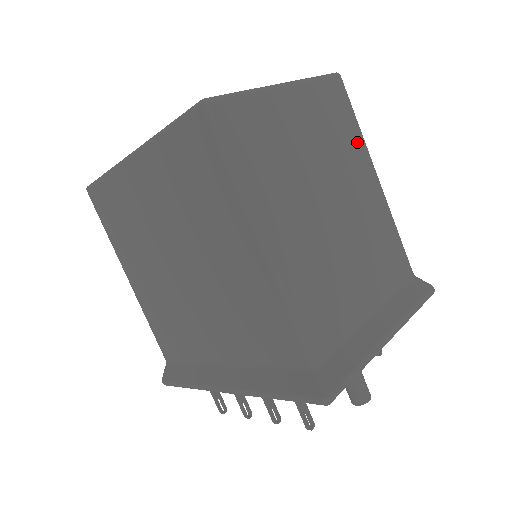
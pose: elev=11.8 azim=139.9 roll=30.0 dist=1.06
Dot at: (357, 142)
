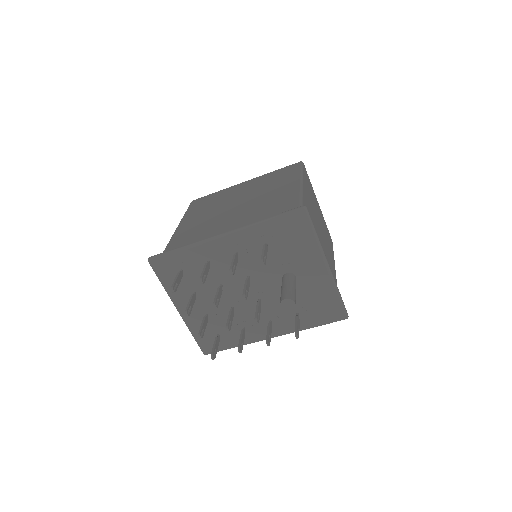
Dot at: (332, 252)
